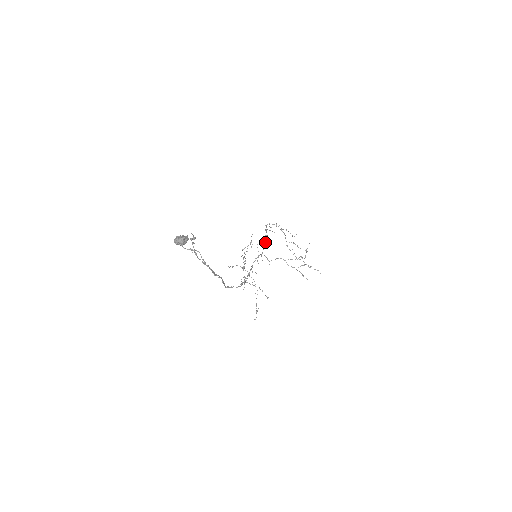
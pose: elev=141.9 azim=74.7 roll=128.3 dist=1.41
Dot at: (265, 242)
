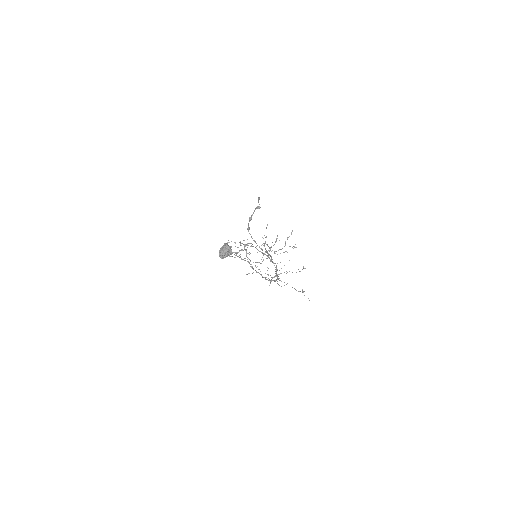
Dot at: occluded
